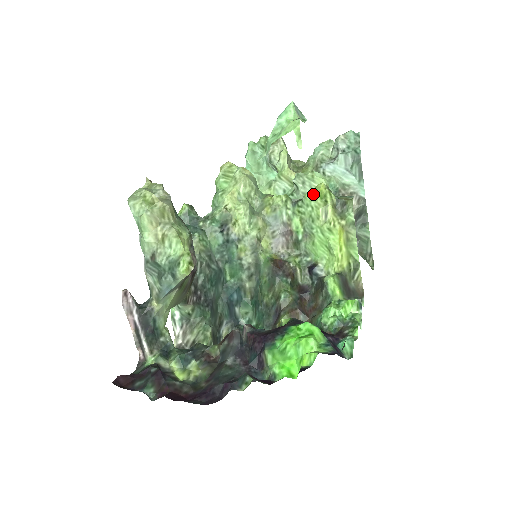
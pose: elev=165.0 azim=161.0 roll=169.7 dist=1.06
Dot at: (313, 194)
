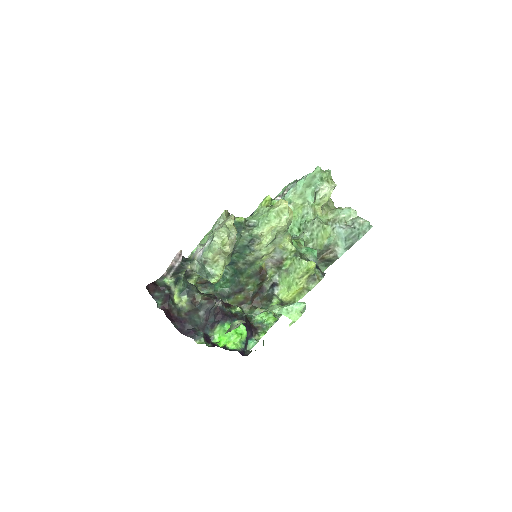
Dot at: (306, 265)
